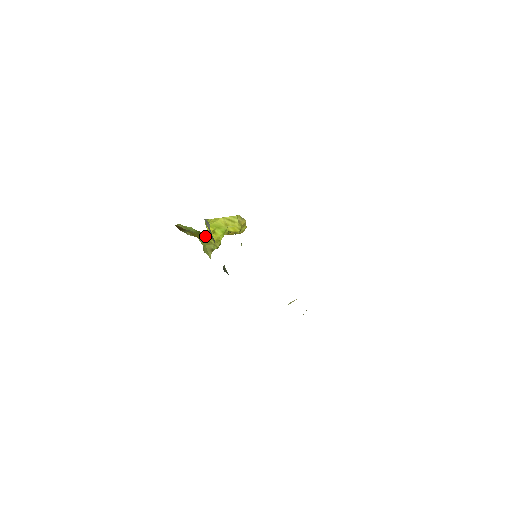
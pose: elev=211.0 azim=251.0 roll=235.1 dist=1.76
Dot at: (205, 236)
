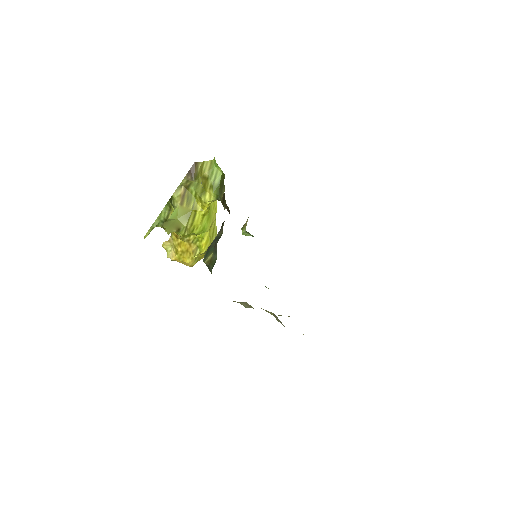
Dot at: (194, 208)
